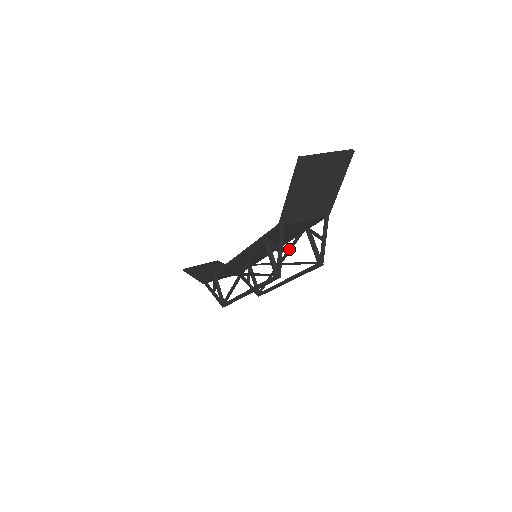
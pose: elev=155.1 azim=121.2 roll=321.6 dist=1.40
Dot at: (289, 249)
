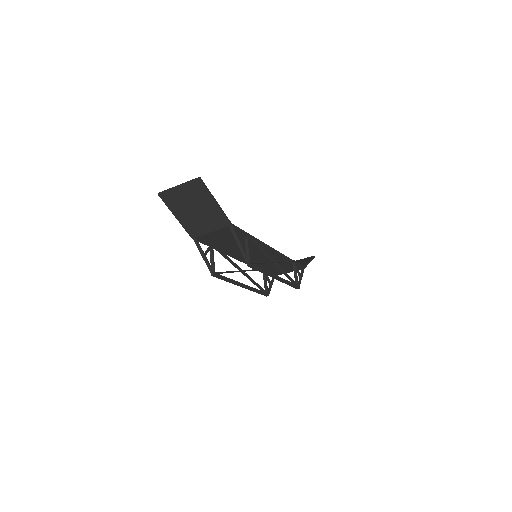
Dot at: (262, 250)
